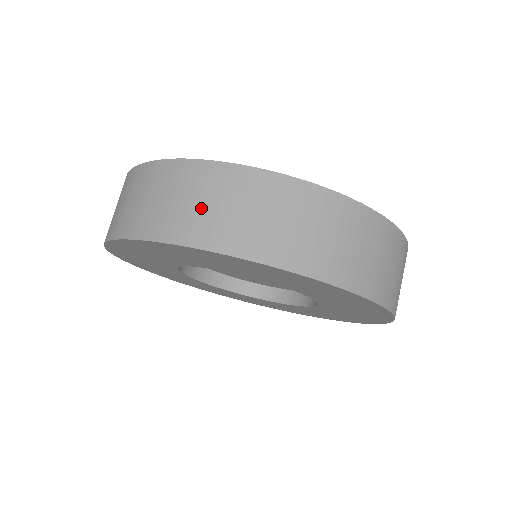
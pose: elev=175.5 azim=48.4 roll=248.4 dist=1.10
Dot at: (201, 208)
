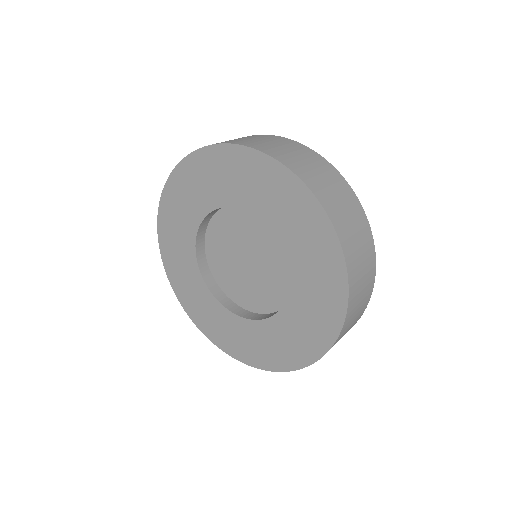
Dot at: occluded
